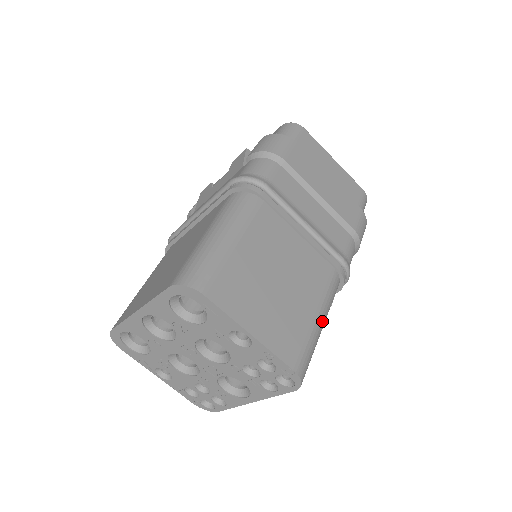
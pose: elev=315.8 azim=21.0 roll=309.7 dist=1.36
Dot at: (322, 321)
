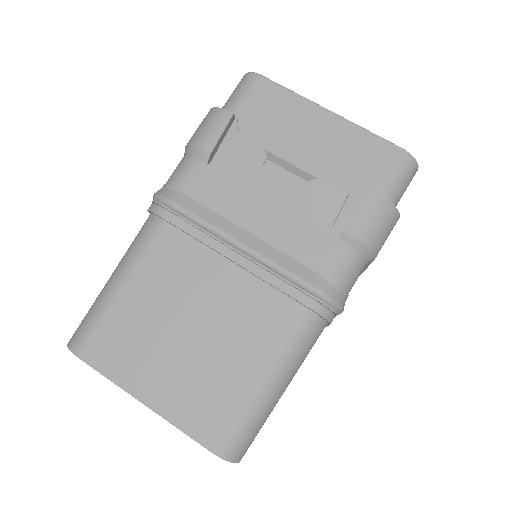
Dot at: occluded
